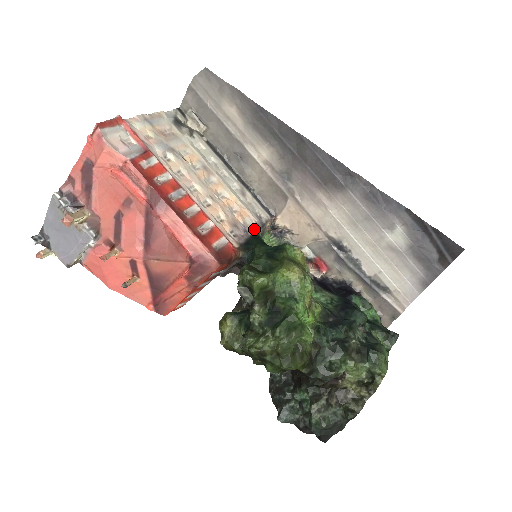
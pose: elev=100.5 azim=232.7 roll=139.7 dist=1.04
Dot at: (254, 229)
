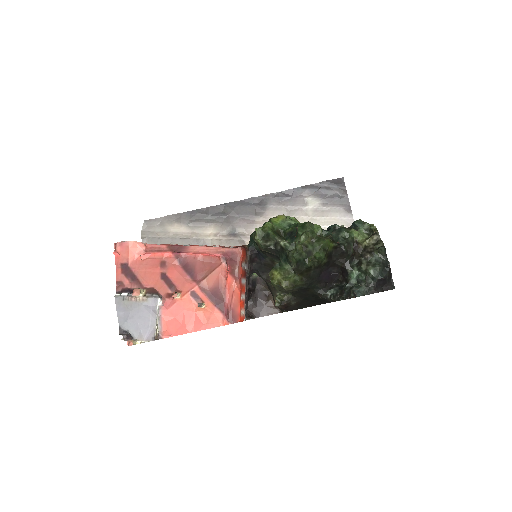
Dot at: occluded
